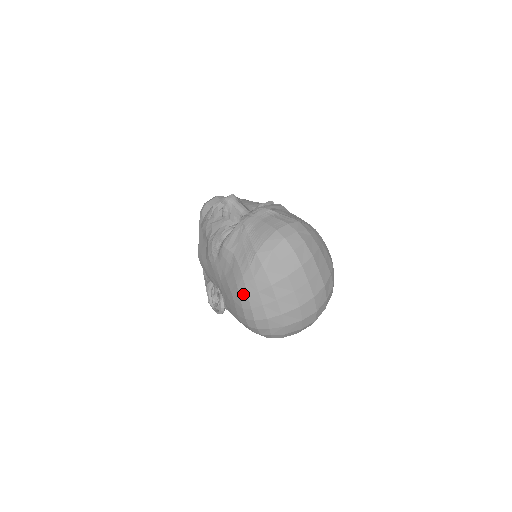
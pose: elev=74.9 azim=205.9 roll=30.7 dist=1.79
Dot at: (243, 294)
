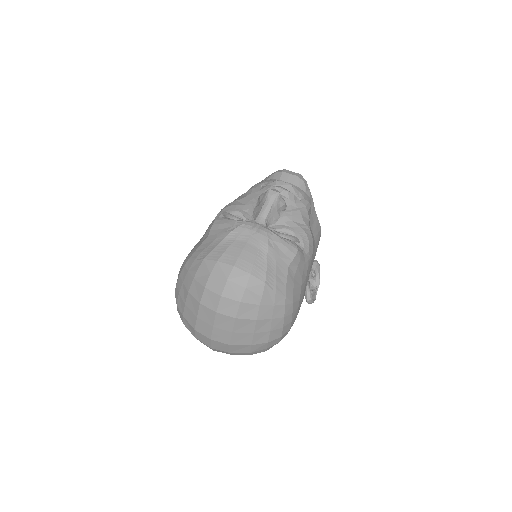
Dot at: (181, 268)
